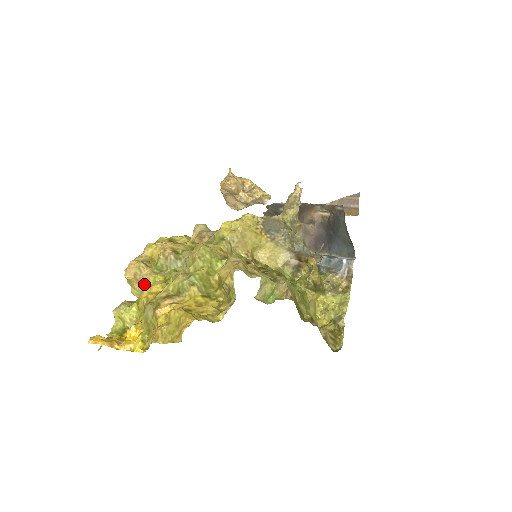
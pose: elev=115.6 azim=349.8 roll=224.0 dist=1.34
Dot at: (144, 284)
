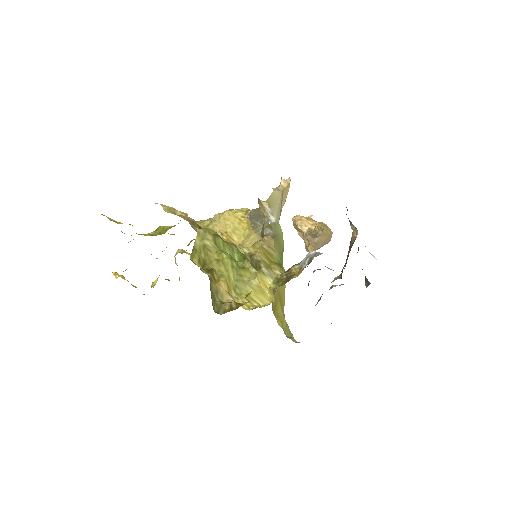
Dot at: occluded
